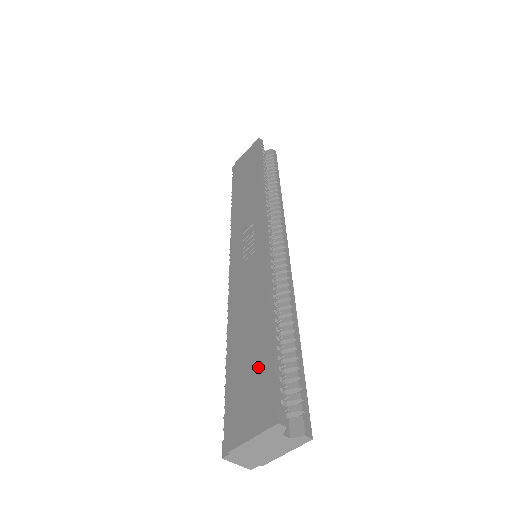
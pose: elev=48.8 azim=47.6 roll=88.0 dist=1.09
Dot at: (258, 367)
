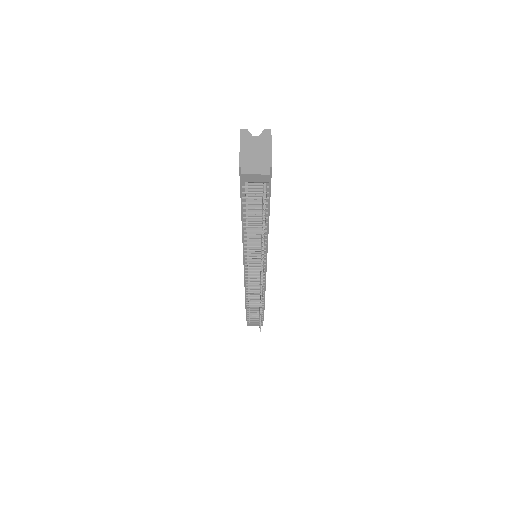
Dot at: occluded
